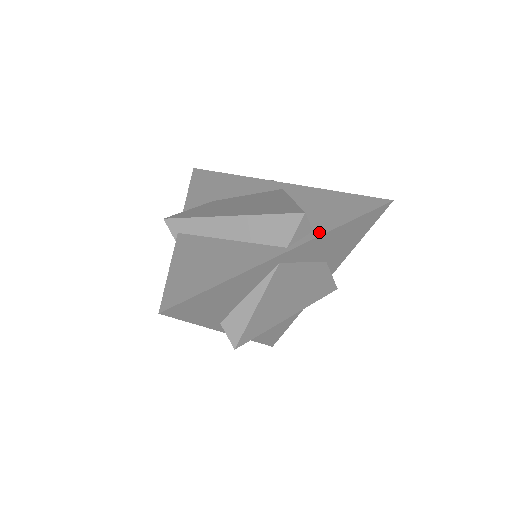
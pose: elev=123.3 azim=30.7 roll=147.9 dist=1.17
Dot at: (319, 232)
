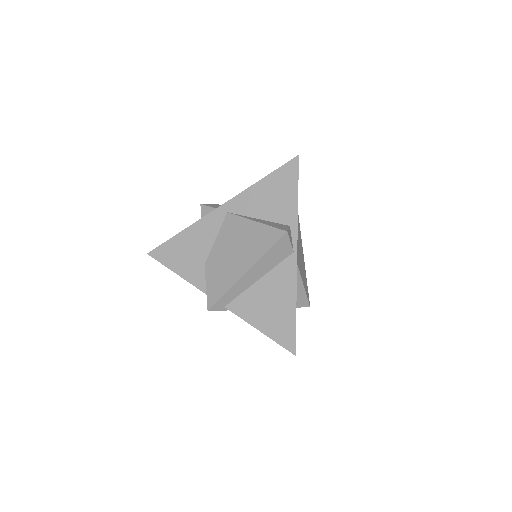
Dot at: (294, 224)
